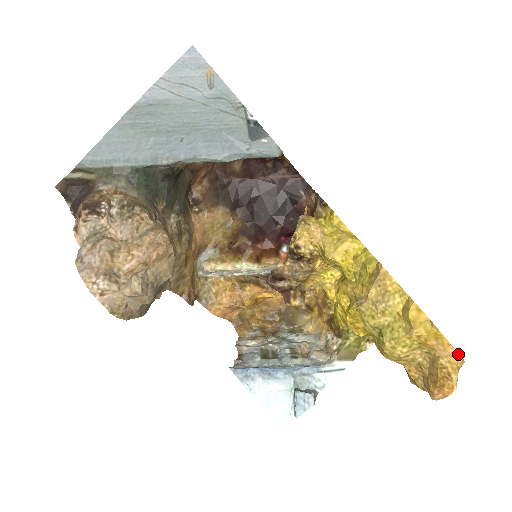
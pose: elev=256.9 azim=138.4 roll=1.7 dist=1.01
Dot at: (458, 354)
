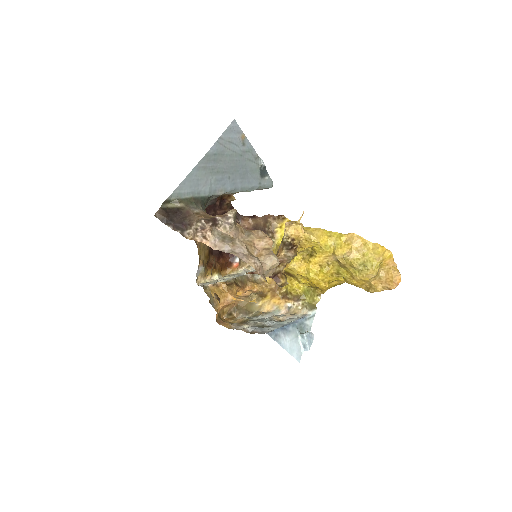
Dot at: (396, 264)
